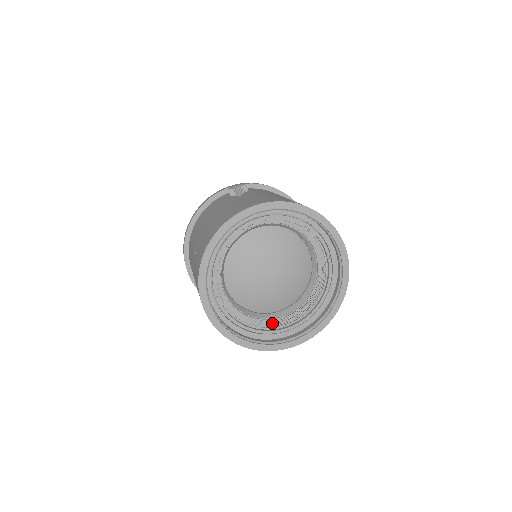
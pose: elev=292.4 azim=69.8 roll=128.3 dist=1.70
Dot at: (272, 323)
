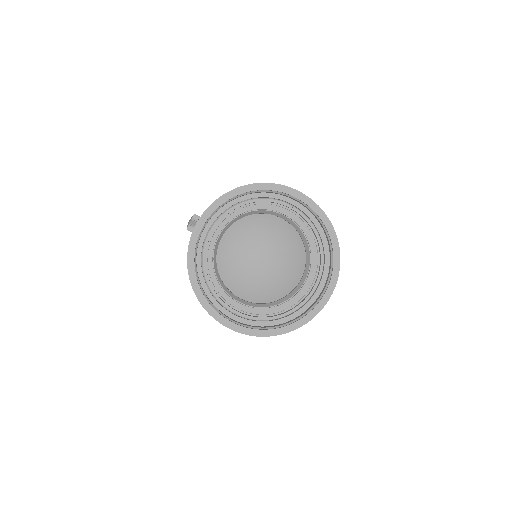
Dot at: (301, 294)
